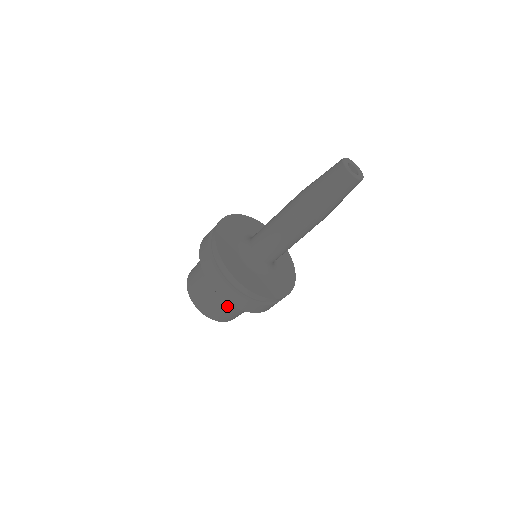
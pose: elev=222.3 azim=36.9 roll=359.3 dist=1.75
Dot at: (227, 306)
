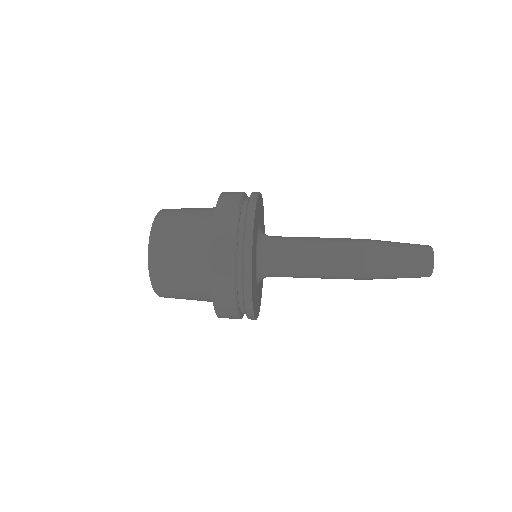
Dot at: (194, 295)
